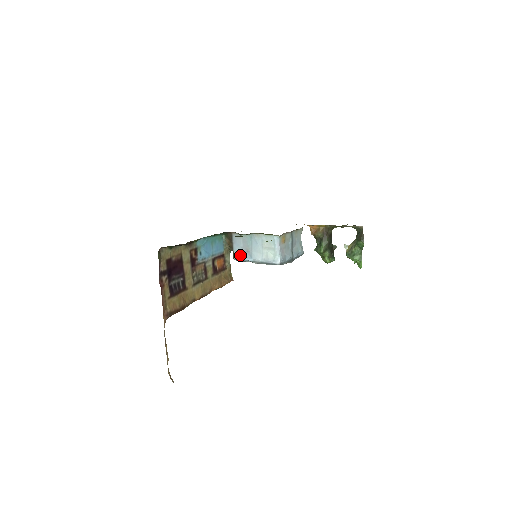
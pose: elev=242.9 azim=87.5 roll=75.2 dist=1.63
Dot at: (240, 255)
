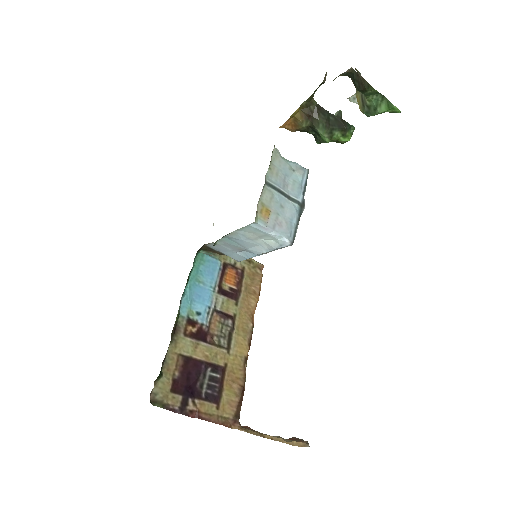
Dot at: (240, 257)
